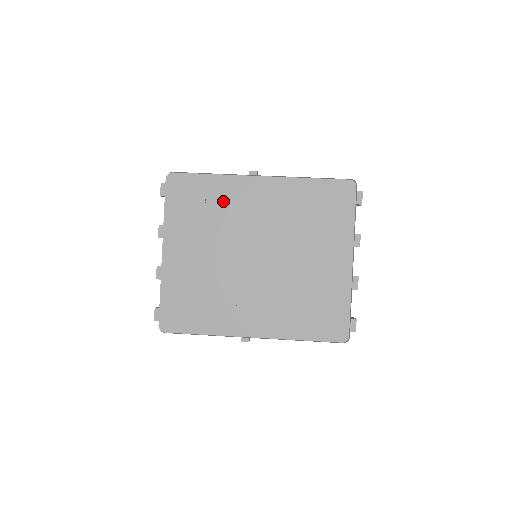
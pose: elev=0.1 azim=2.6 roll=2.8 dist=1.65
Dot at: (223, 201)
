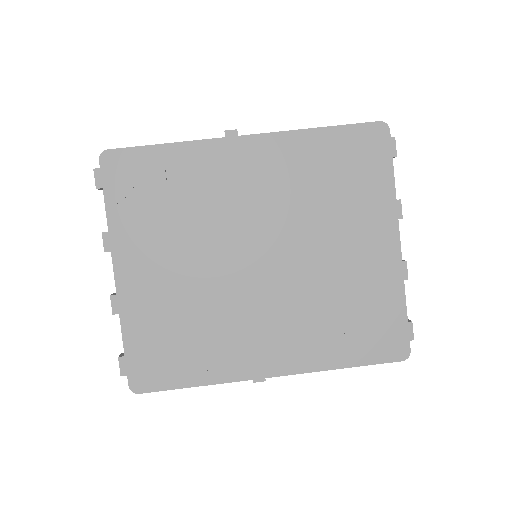
Dot at: (194, 182)
